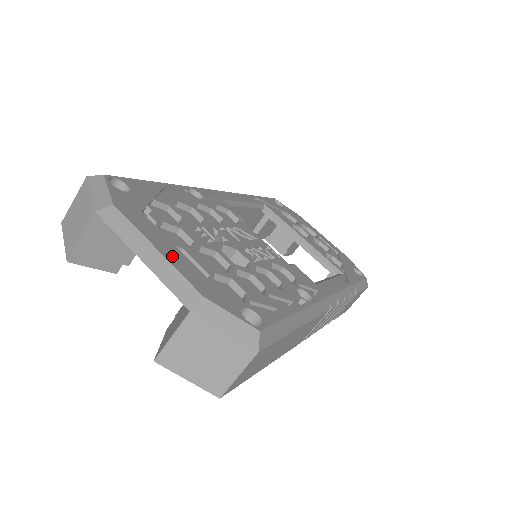
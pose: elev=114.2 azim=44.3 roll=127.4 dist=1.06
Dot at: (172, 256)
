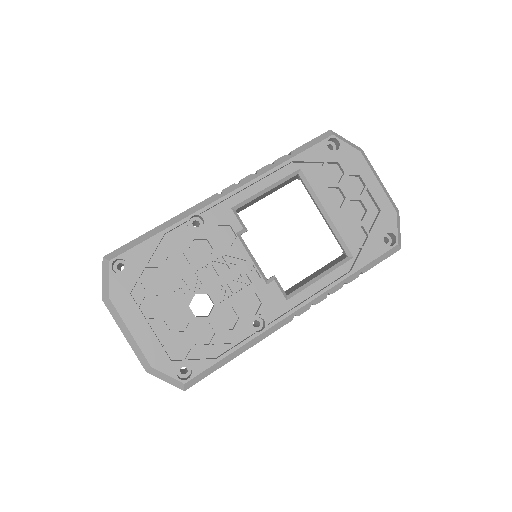
Dot at: (140, 335)
